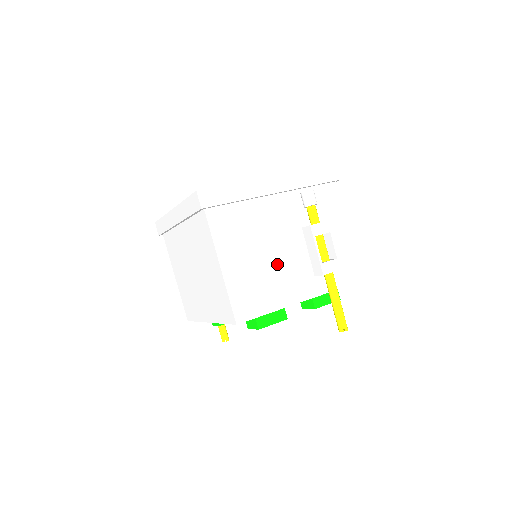
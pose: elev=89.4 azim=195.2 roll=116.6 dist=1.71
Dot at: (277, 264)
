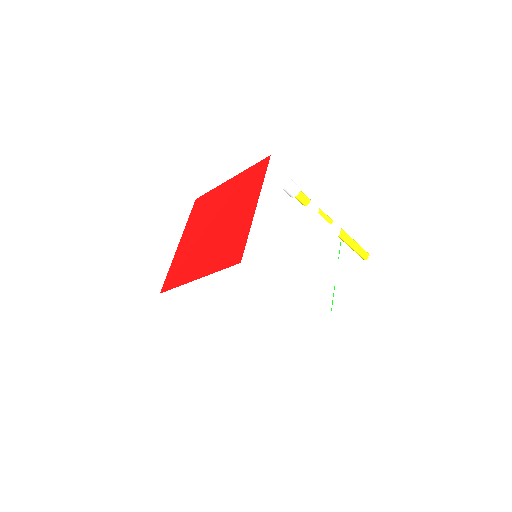
Dot at: (311, 257)
